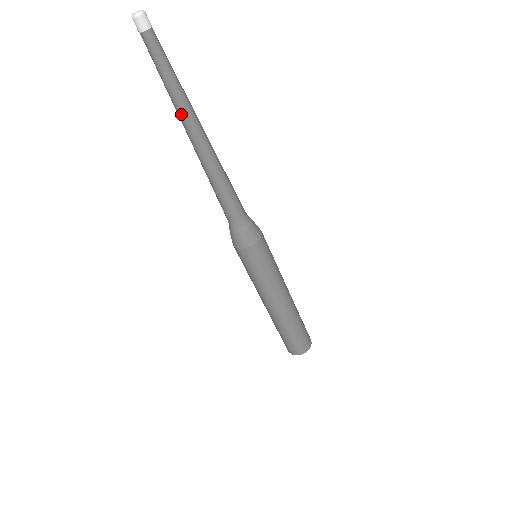
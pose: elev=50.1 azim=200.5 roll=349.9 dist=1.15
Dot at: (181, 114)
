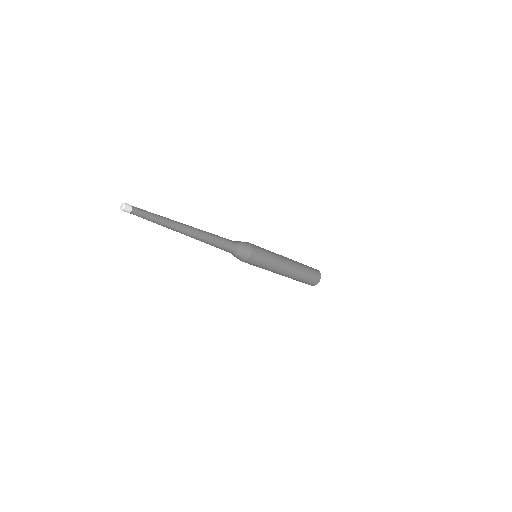
Dot at: (169, 228)
